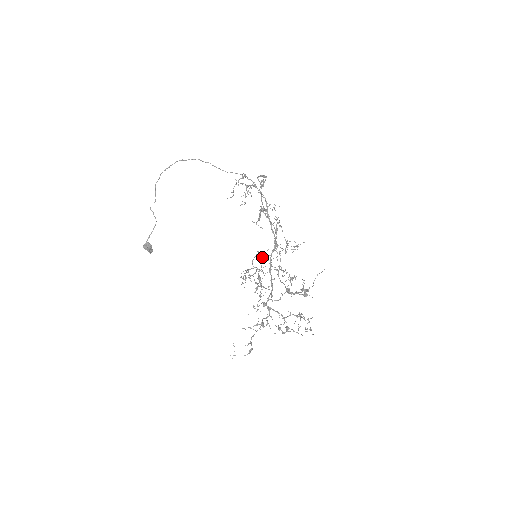
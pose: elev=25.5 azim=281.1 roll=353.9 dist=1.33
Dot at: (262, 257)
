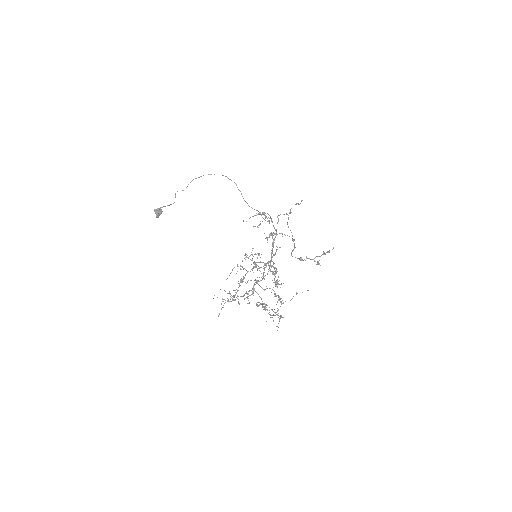
Dot at: occluded
